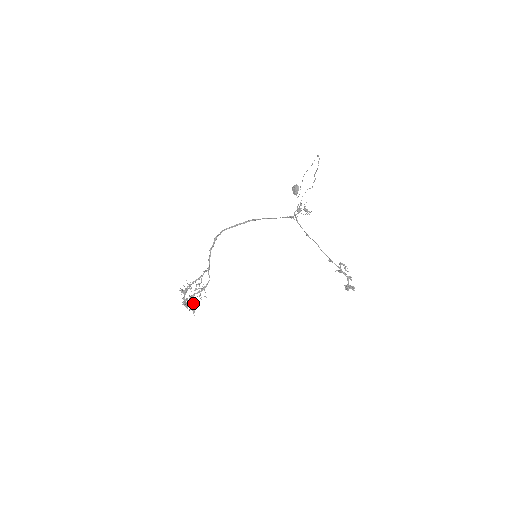
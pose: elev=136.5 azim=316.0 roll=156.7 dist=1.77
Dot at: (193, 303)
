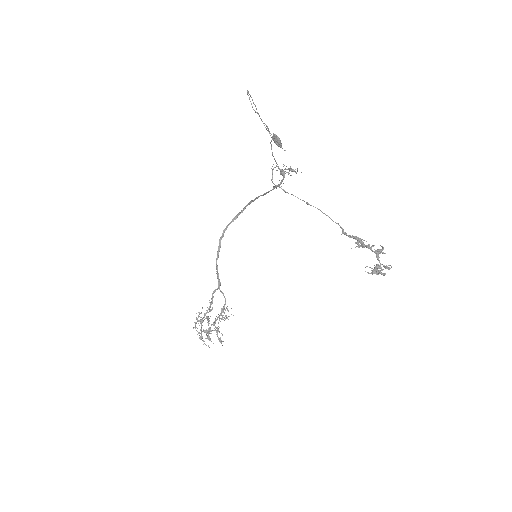
Dot at: occluded
